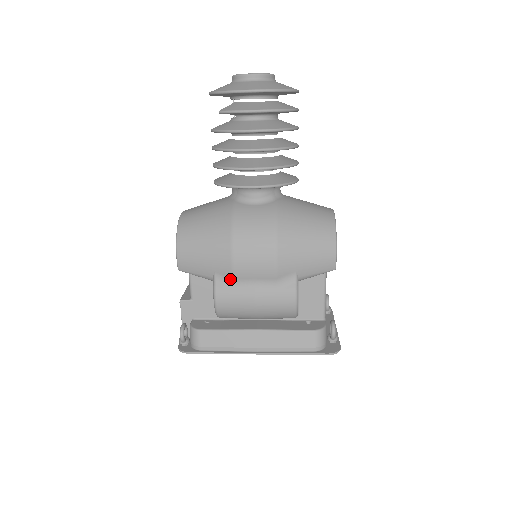
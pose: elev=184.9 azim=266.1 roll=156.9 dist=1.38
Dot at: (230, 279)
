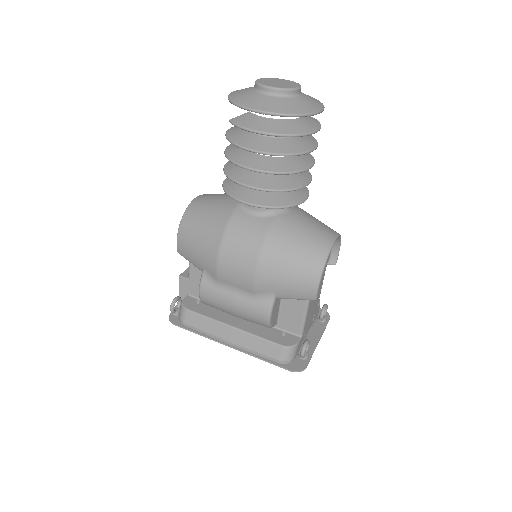
Dot at: (214, 278)
